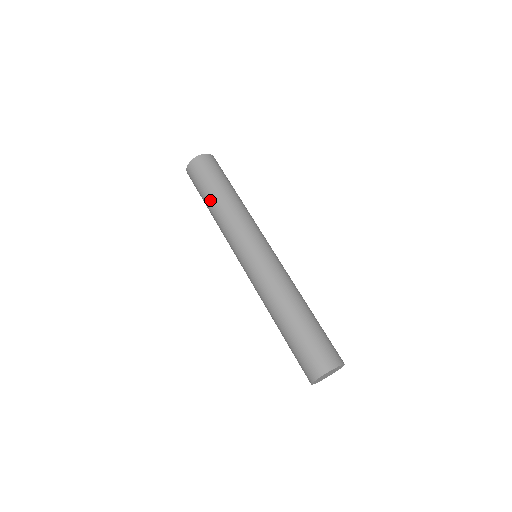
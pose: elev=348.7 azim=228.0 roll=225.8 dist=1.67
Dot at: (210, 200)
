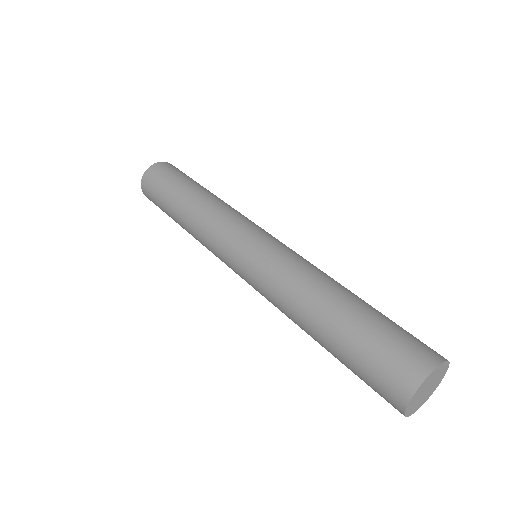
Dot at: (187, 191)
